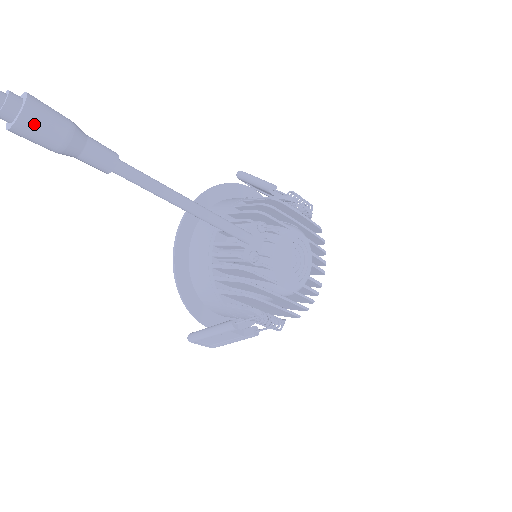
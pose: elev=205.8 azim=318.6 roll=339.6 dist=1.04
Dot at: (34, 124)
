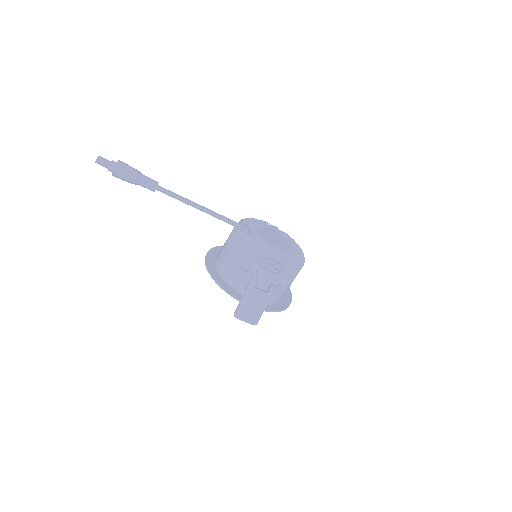
Dot at: (123, 166)
